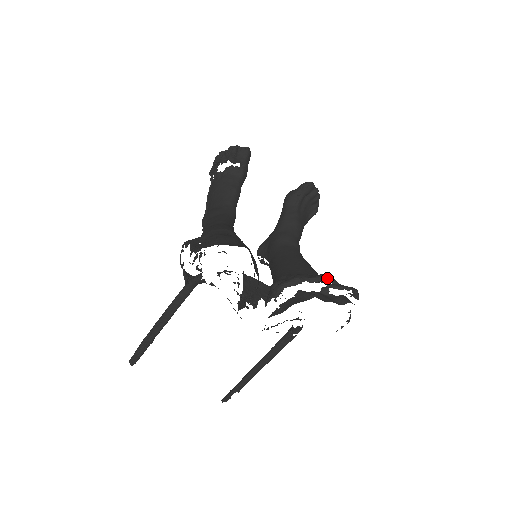
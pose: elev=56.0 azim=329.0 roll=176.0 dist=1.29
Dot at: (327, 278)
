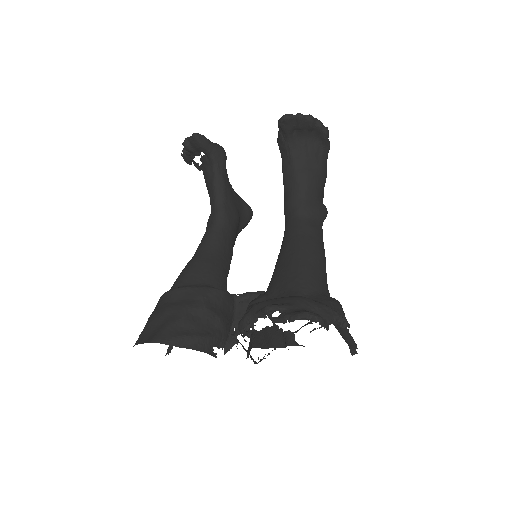
Dot at: (269, 311)
